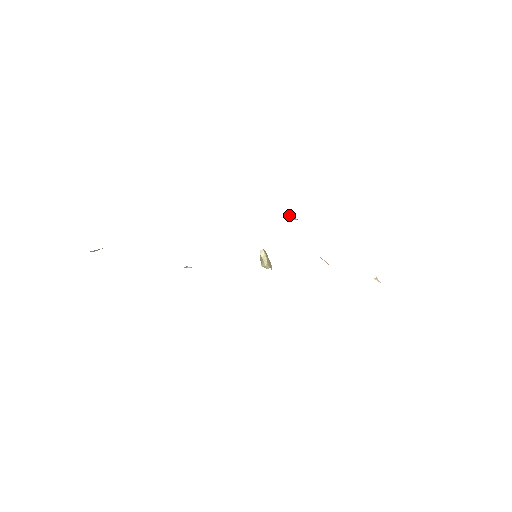
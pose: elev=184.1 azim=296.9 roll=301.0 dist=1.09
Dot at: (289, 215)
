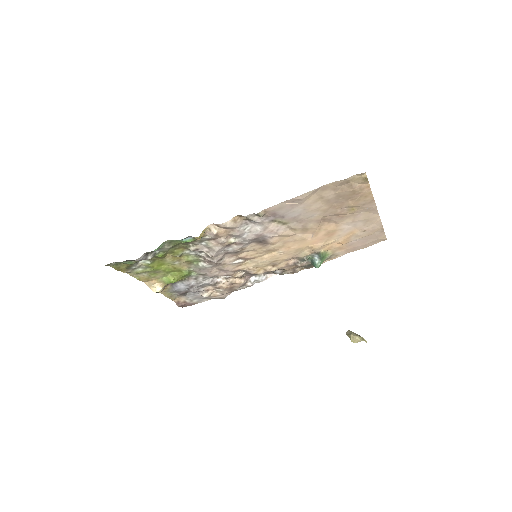
Dot at: (312, 261)
